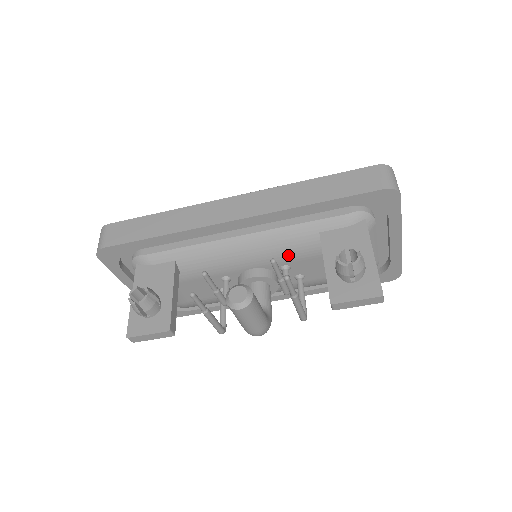
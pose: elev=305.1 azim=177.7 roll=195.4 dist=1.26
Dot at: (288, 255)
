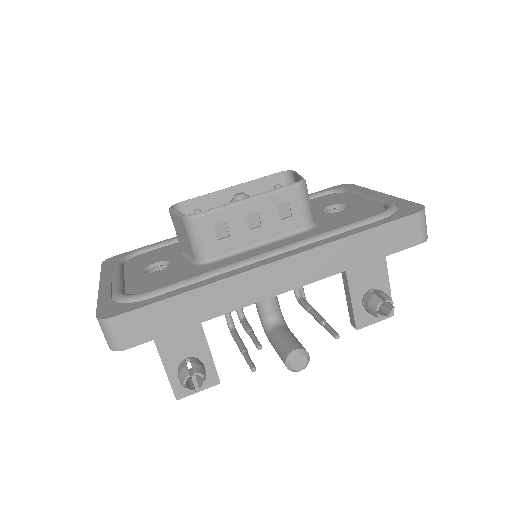
Dot at: occluded
